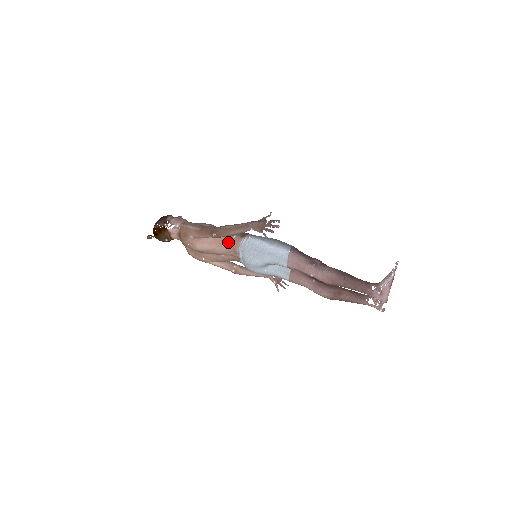
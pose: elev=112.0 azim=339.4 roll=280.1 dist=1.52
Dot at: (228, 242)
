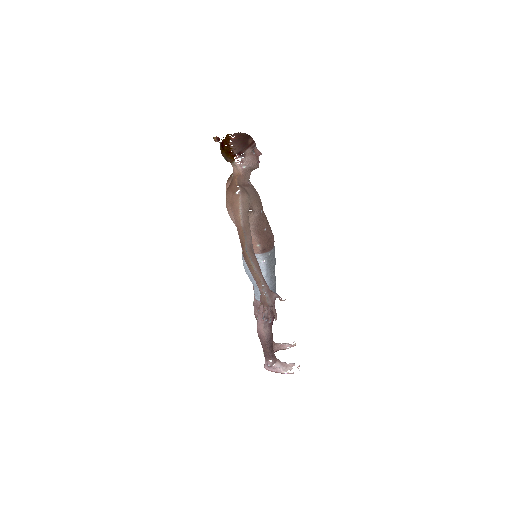
Dot at: occluded
